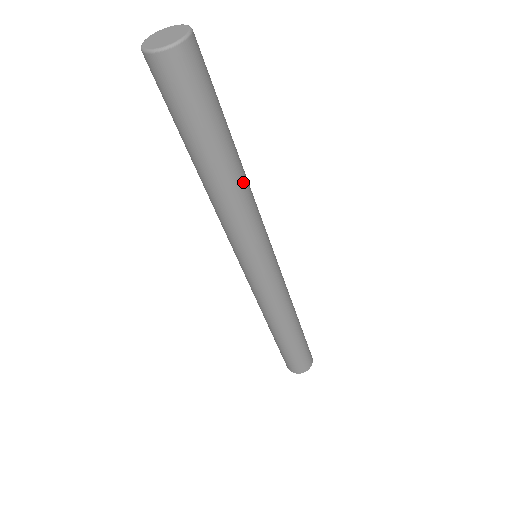
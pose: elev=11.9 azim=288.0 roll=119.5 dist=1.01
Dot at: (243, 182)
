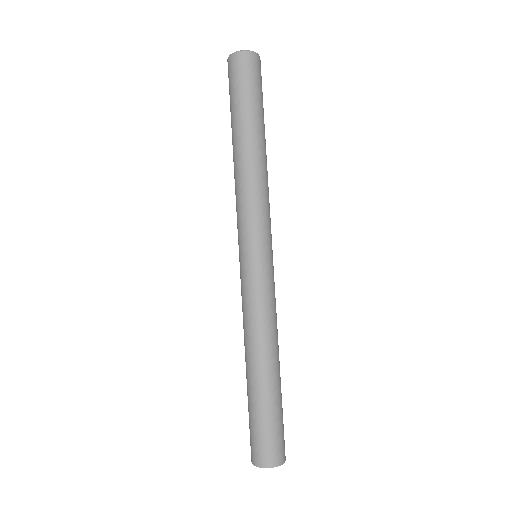
Dot at: (255, 162)
